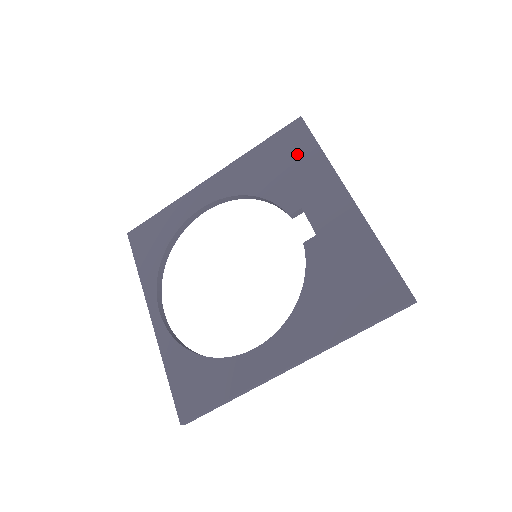
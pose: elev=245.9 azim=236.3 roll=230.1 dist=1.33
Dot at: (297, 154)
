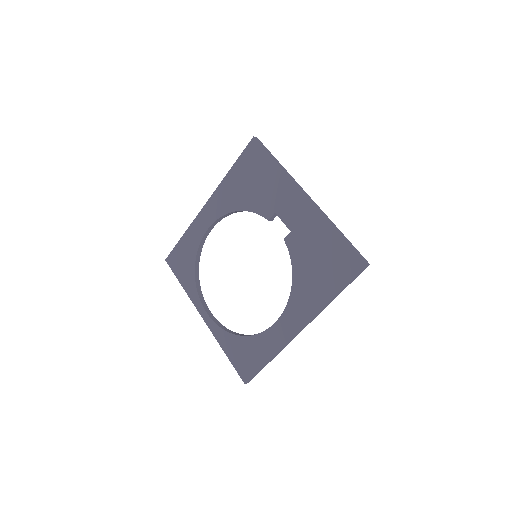
Dot at: (260, 170)
